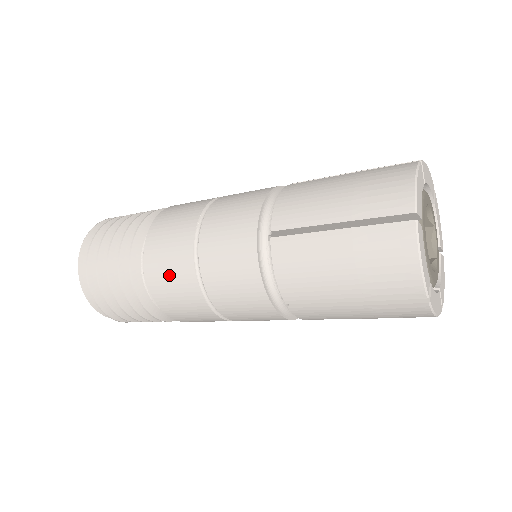
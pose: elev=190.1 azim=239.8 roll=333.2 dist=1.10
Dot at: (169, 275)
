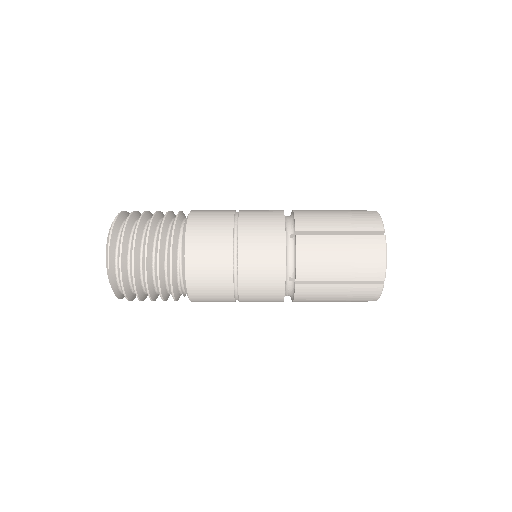
Dot at: (211, 296)
